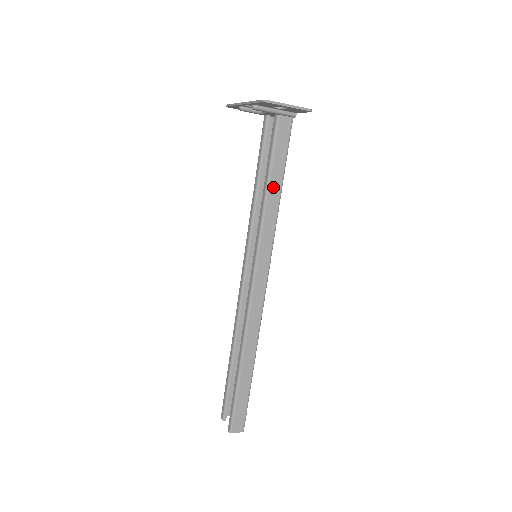
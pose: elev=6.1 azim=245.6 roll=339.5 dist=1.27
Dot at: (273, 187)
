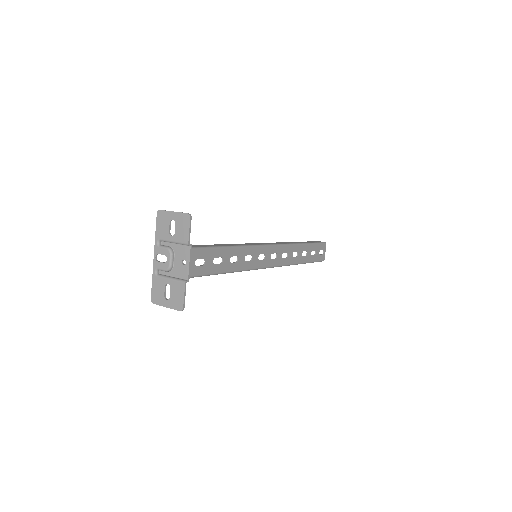
Dot at: occluded
